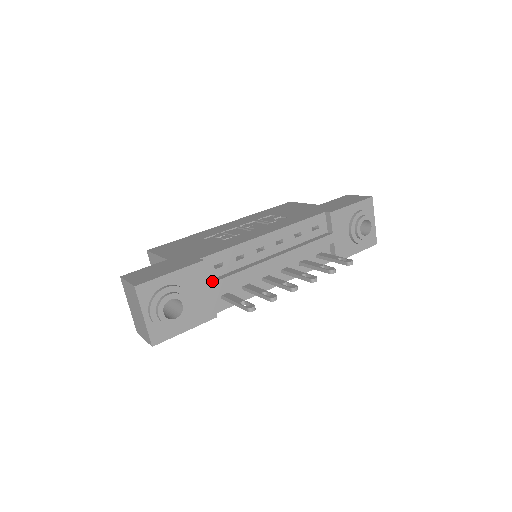
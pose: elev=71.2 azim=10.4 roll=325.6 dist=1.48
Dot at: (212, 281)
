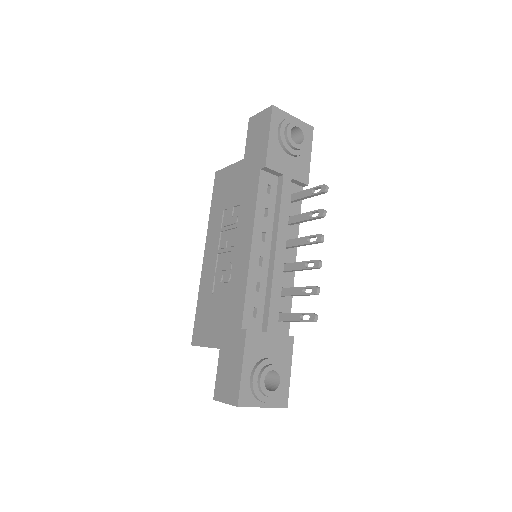
Dot at: (265, 327)
